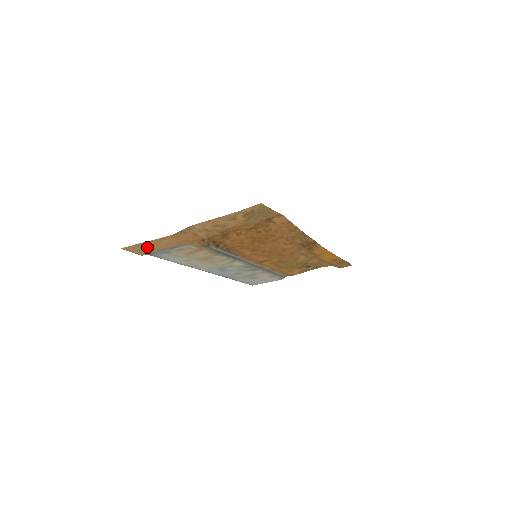
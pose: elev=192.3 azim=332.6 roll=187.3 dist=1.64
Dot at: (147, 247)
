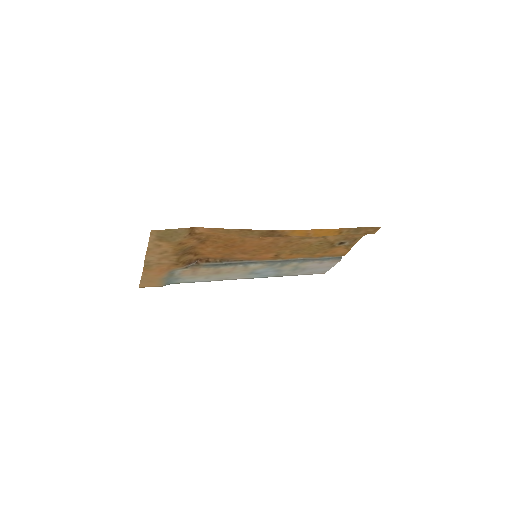
Dot at: (151, 281)
